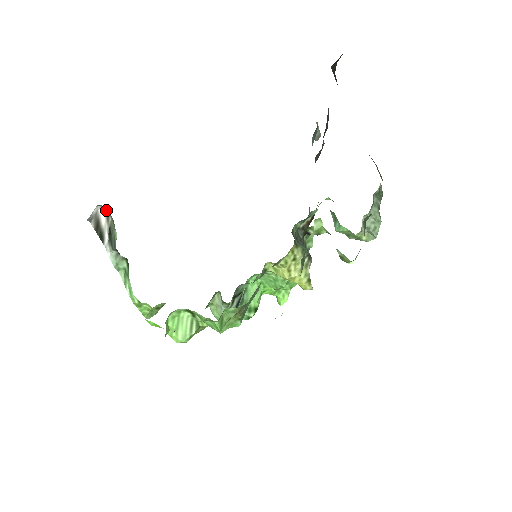
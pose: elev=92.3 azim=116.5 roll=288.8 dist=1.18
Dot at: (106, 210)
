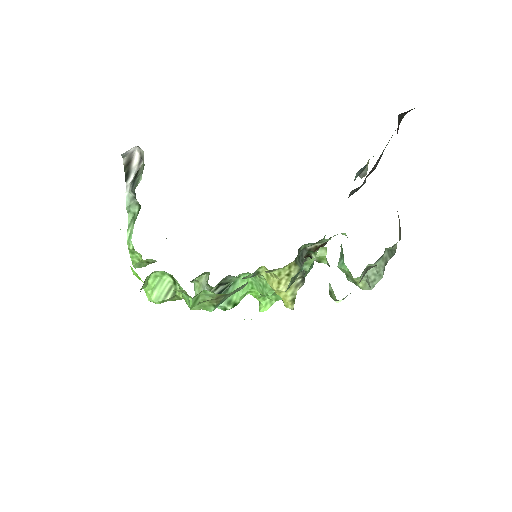
Dot at: (142, 153)
